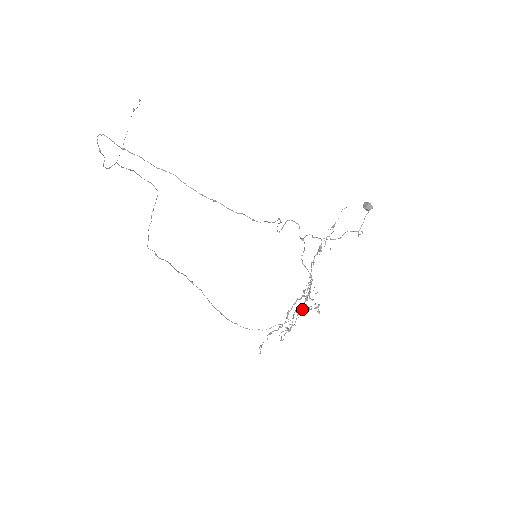
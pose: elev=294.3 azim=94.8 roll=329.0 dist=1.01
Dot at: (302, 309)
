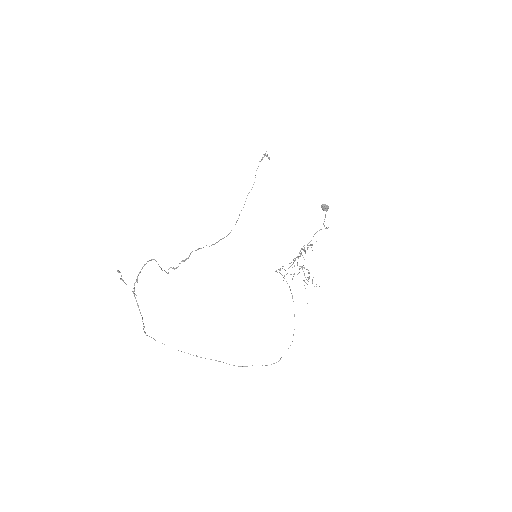
Dot at: occluded
